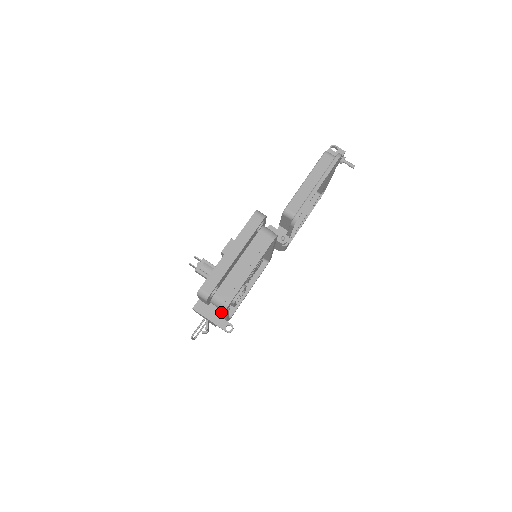
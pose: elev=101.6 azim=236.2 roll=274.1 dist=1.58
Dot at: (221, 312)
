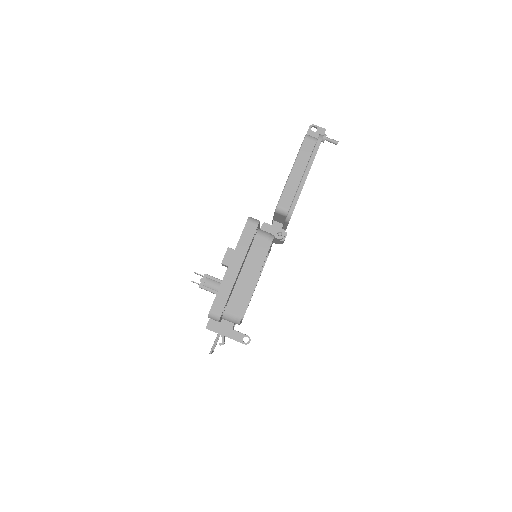
Dot at: (234, 324)
